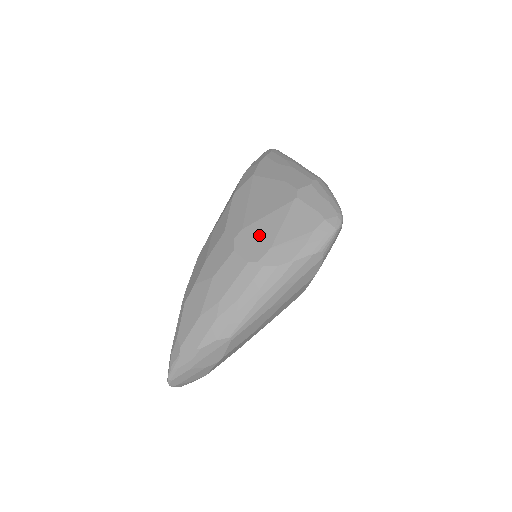
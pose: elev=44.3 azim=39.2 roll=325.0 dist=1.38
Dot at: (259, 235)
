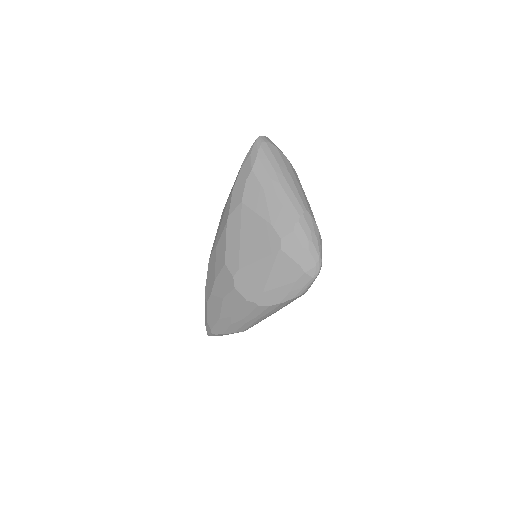
Dot at: (252, 279)
